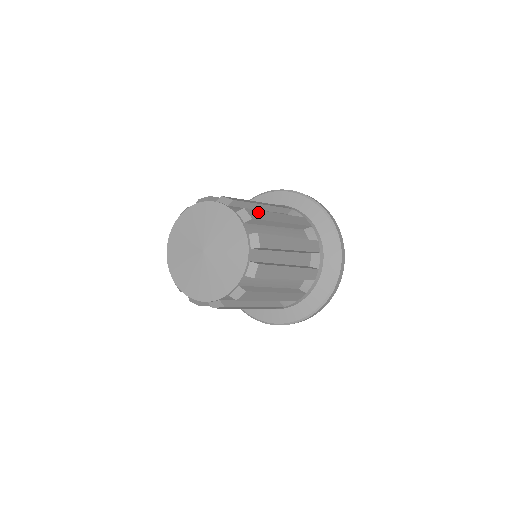
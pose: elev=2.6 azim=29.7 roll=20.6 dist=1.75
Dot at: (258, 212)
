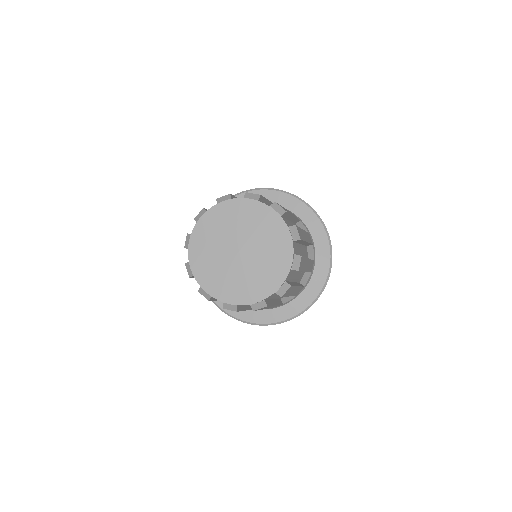
Dot at: occluded
